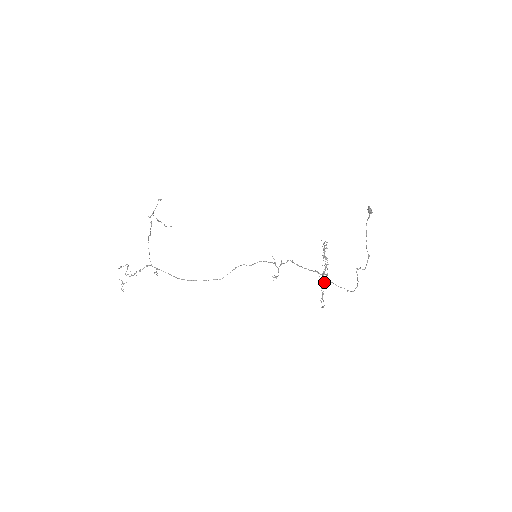
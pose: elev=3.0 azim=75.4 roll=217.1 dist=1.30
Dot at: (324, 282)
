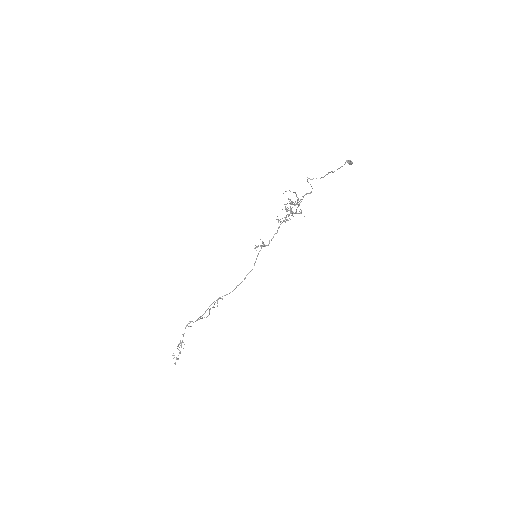
Dot at: occluded
